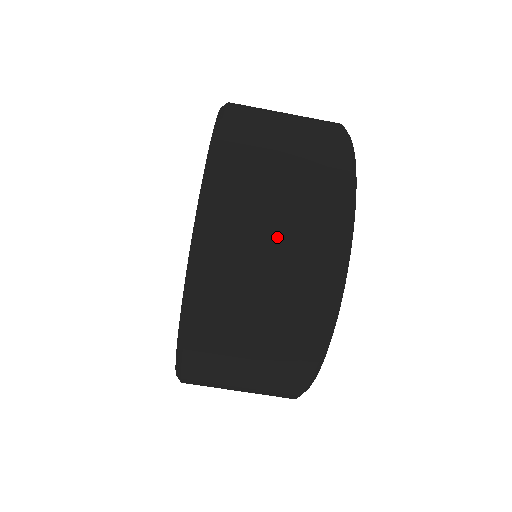
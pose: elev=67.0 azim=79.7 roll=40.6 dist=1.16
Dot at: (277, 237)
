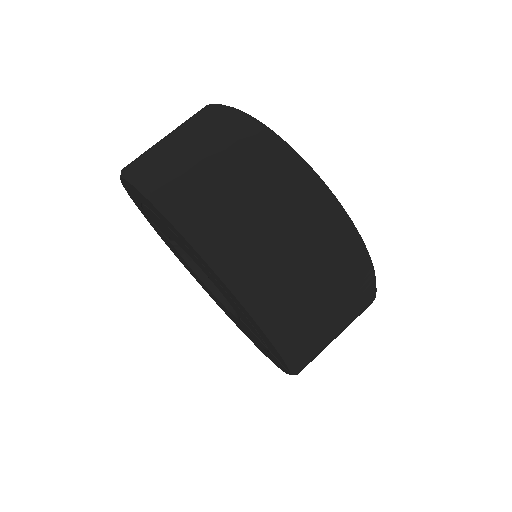
Dot at: occluded
